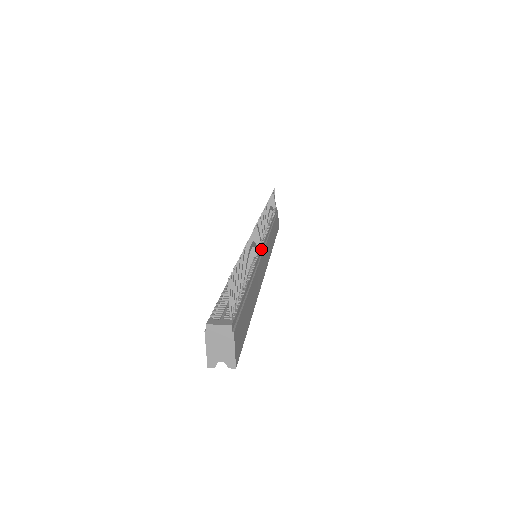
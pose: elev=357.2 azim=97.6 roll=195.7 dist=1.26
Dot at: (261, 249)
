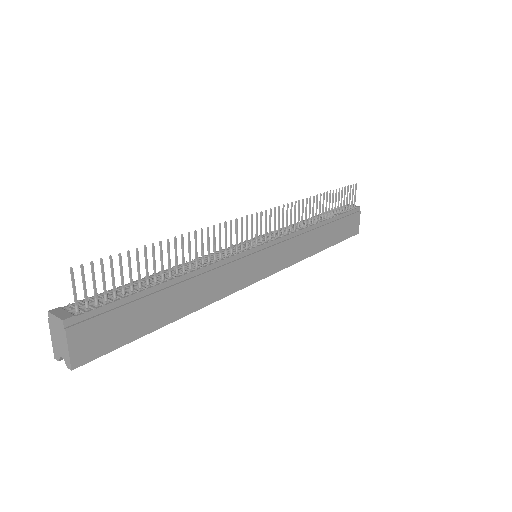
Dot at: (252, 249)
